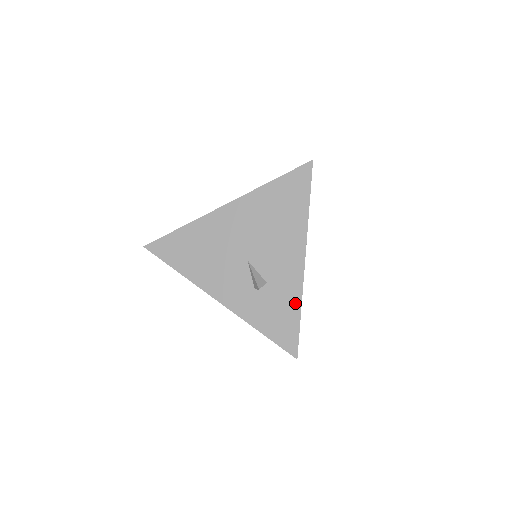
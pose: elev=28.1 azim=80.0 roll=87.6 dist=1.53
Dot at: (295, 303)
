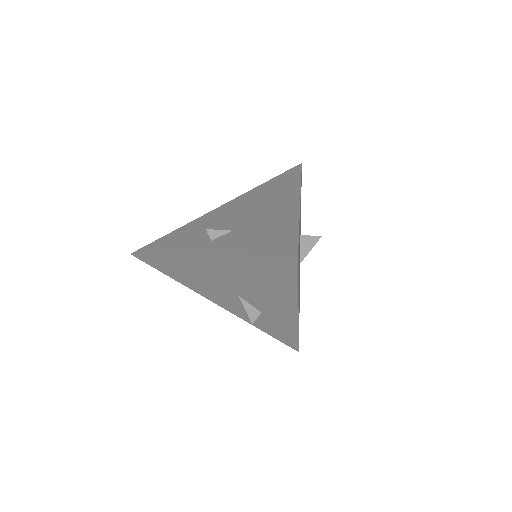
Dot at: (292, 331)
